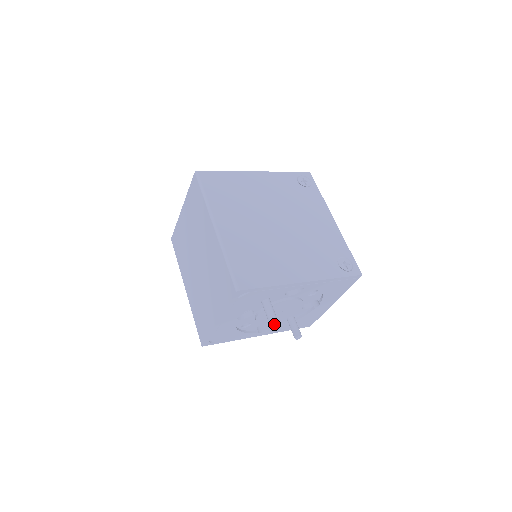
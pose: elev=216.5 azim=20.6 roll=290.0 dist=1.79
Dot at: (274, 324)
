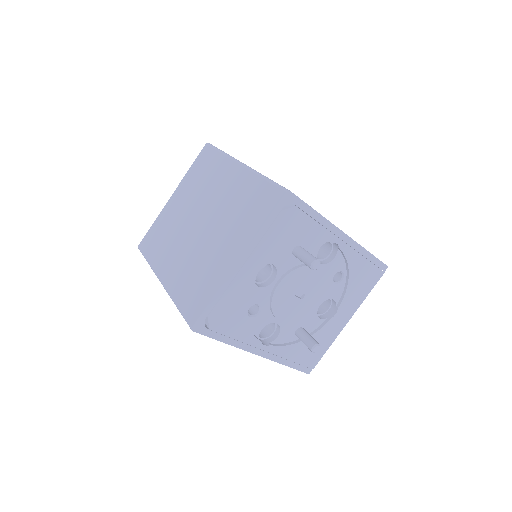
Dot at: (279, 336)
